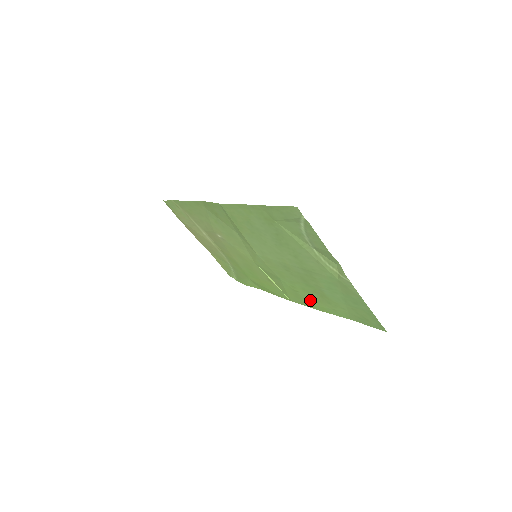
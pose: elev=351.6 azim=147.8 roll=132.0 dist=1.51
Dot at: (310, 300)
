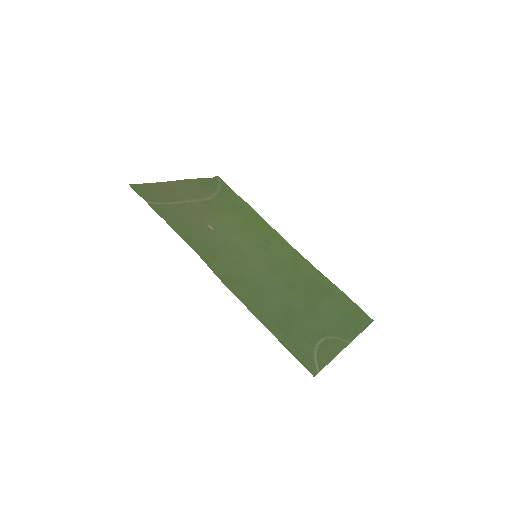
Dot at: (308, 271)
